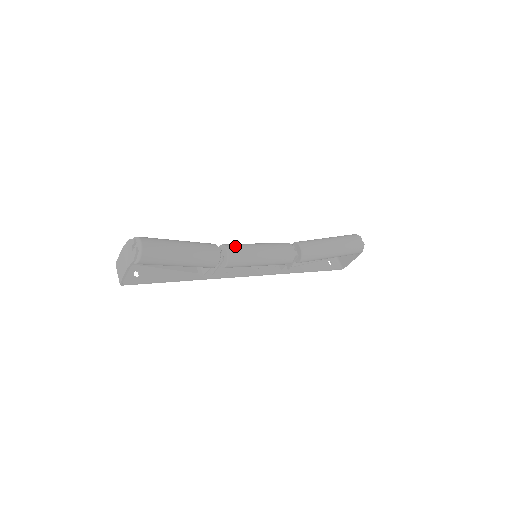
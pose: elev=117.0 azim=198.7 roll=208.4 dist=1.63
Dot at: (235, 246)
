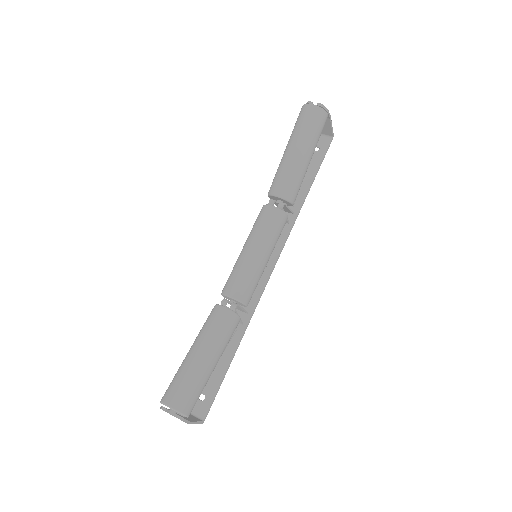
Dot at: (231, 283)
